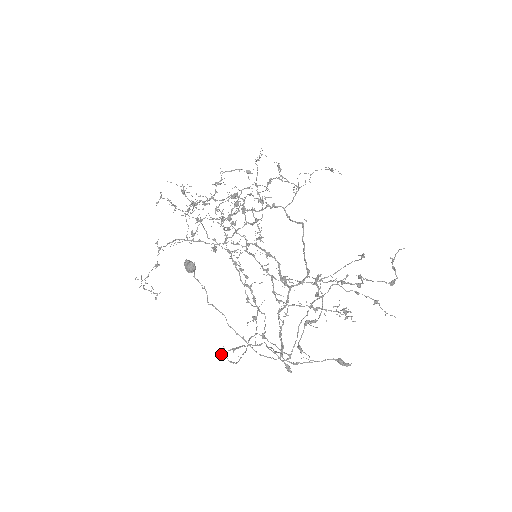
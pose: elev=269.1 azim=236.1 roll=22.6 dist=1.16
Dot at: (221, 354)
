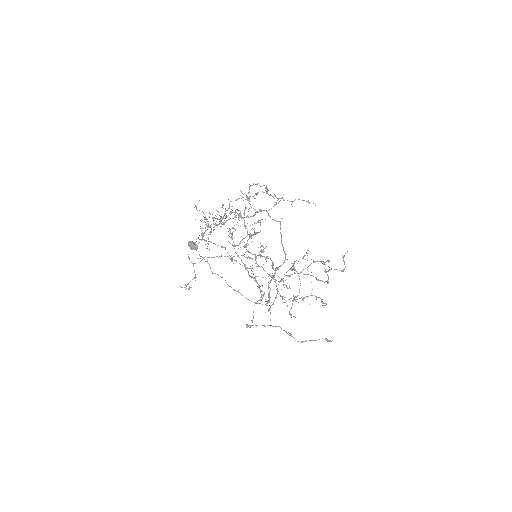
Dot at: (247, 327)
